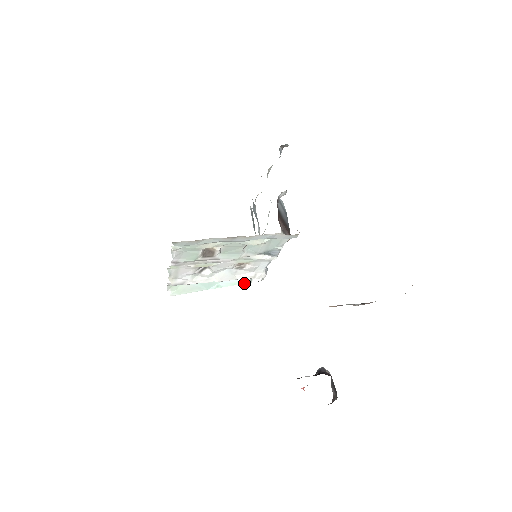
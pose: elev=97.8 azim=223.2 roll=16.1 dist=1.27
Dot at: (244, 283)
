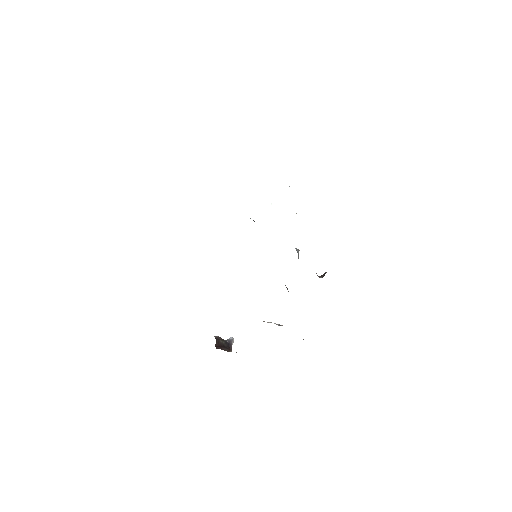
Dot at: occluded
